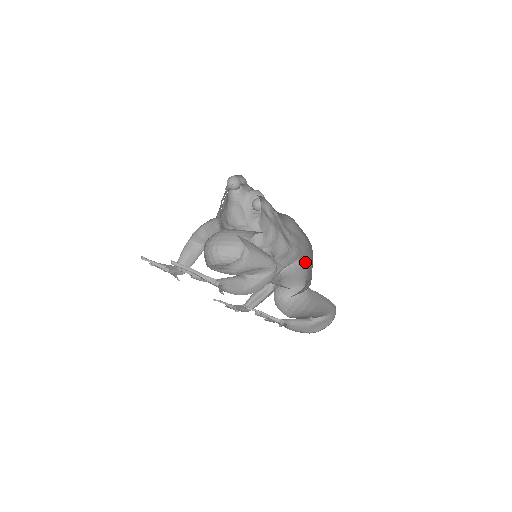
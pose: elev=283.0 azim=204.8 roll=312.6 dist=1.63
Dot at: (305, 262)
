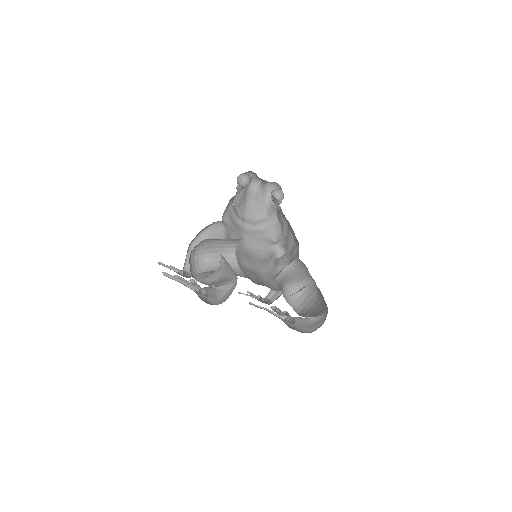
Dot at: occluded
